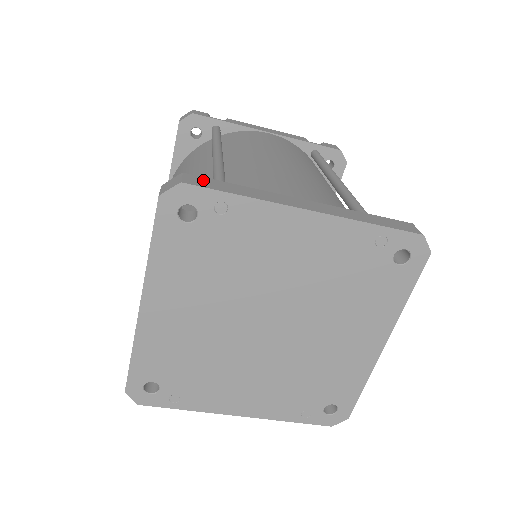
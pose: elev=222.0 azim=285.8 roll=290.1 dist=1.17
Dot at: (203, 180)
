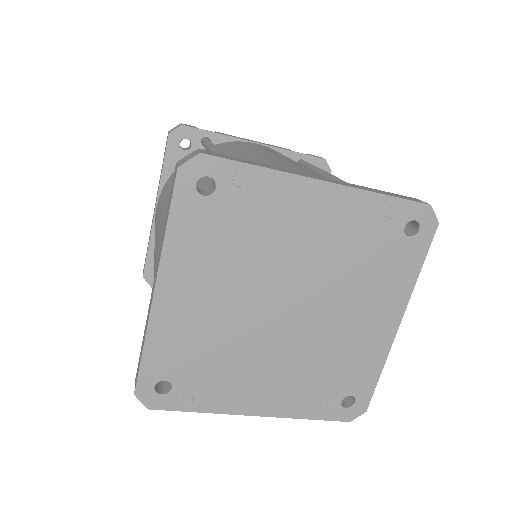
Dot at: (219, 154)
